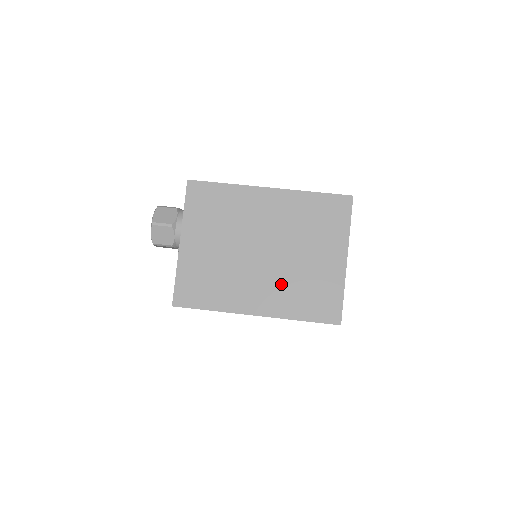
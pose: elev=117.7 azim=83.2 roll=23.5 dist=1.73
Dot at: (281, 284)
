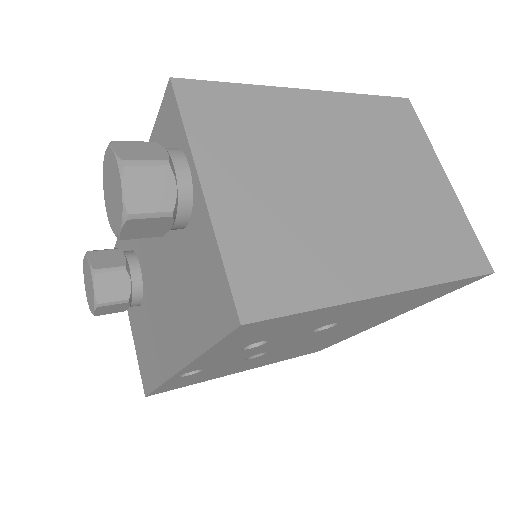
Dot at: (396, 230)
